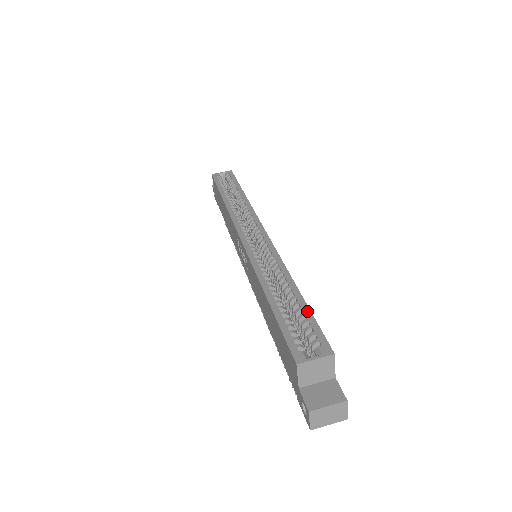
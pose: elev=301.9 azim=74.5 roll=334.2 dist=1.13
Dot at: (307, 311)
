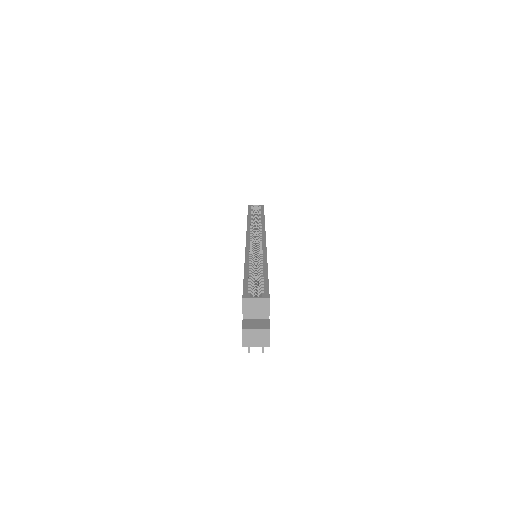
Dot at: (266, 278)
